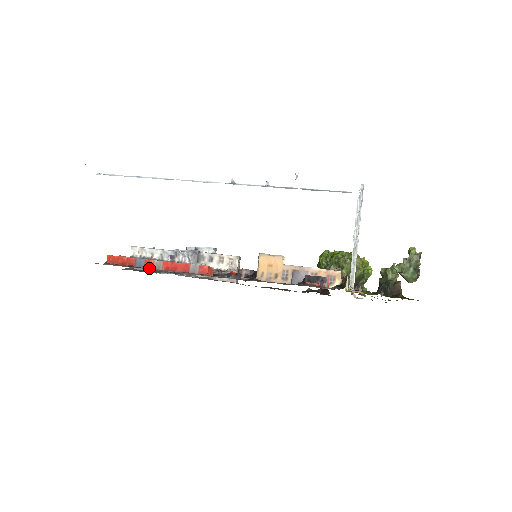
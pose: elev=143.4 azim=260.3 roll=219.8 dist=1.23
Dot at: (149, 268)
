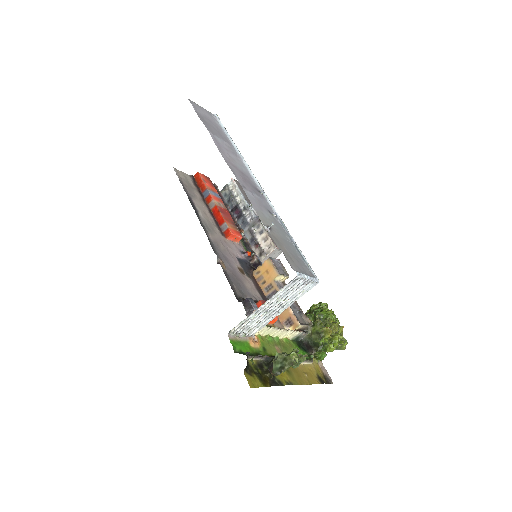
Dot at: (207, 201)
